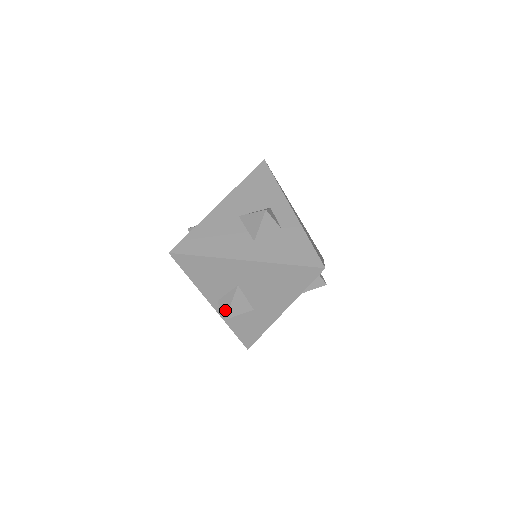
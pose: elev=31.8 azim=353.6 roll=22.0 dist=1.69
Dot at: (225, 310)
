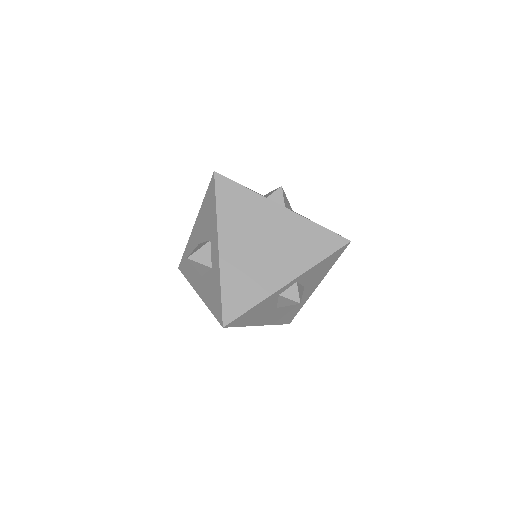
Dot at: occluded
